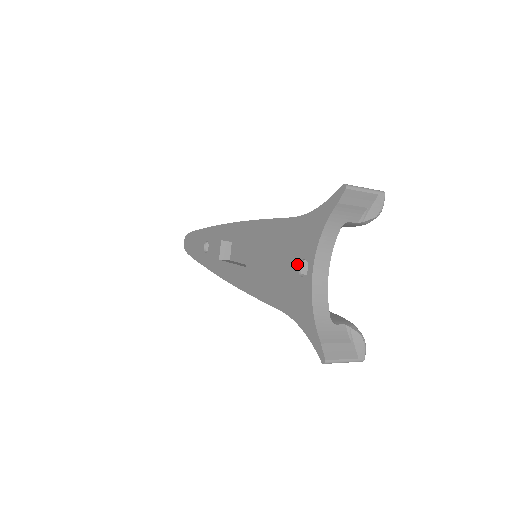
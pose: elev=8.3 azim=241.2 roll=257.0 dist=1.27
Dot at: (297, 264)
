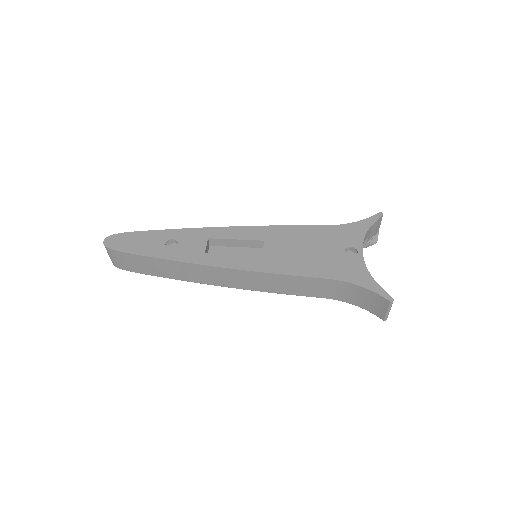
Dot at: (343, 250)
